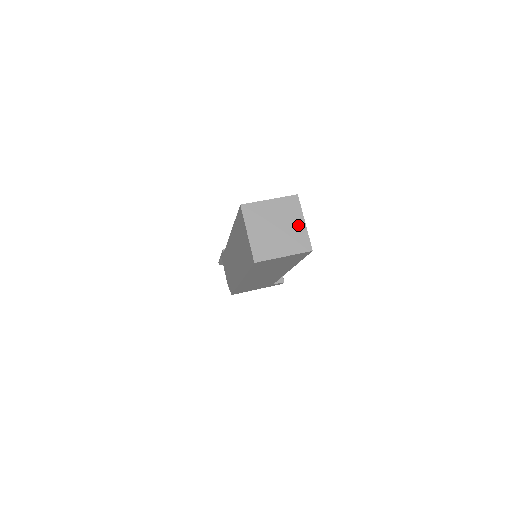
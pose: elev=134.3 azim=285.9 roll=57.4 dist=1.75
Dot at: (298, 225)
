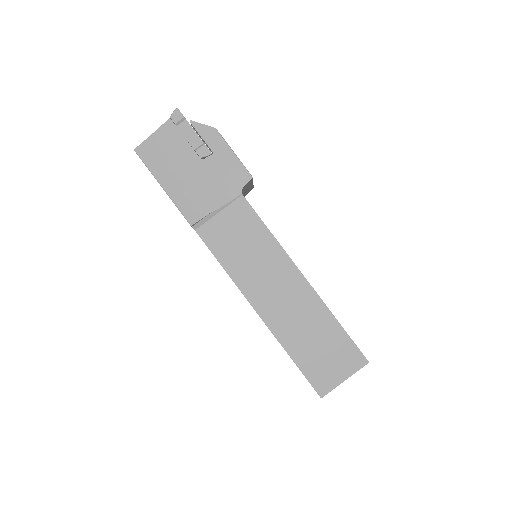
Dot at: occluded
